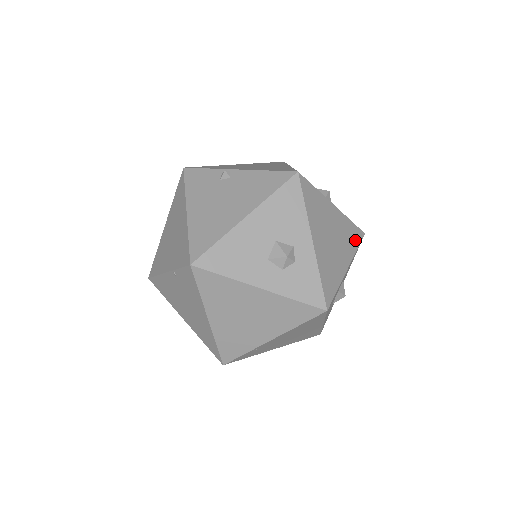
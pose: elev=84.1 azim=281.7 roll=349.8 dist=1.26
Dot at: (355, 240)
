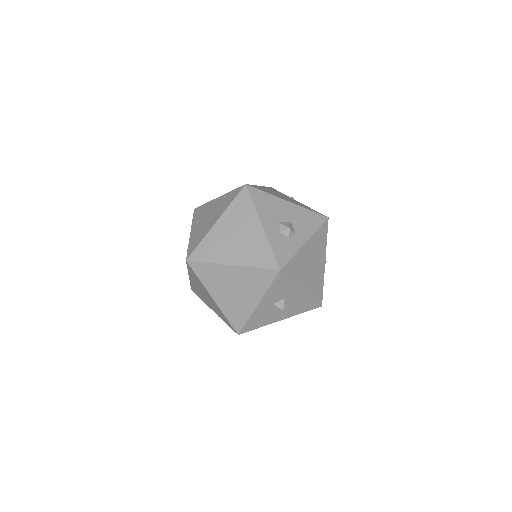
Dot at: (316, 294)
